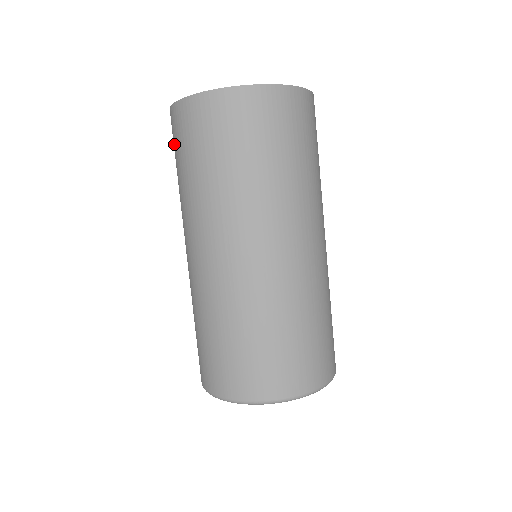
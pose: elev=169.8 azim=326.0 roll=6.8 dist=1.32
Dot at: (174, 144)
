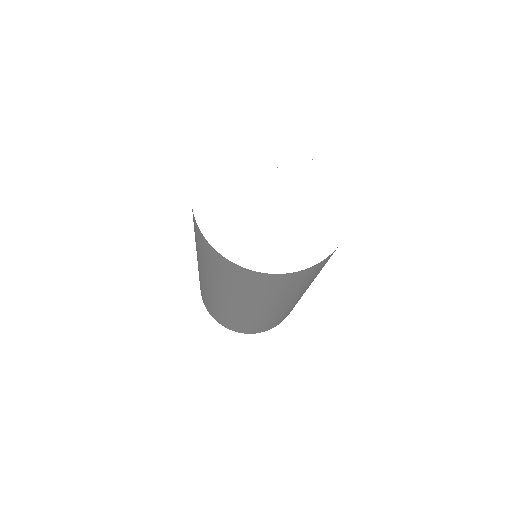
Dot at: occluded
